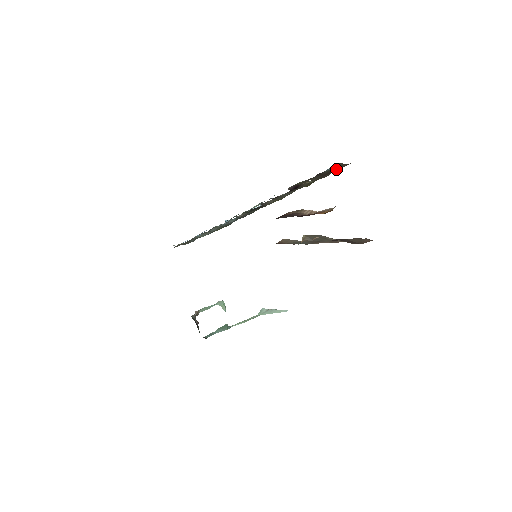
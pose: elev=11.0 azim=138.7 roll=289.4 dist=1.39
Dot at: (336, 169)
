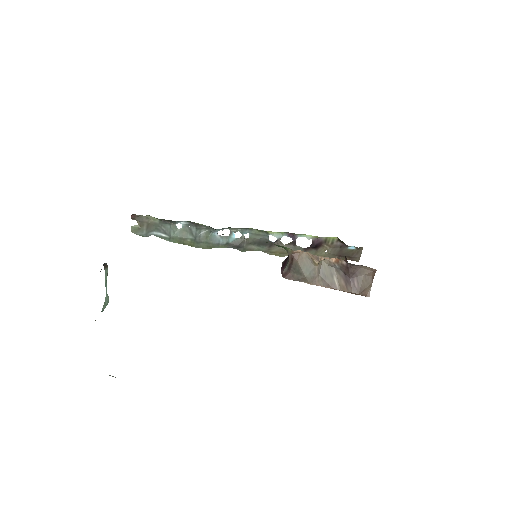
Dot at: (350, 255)
